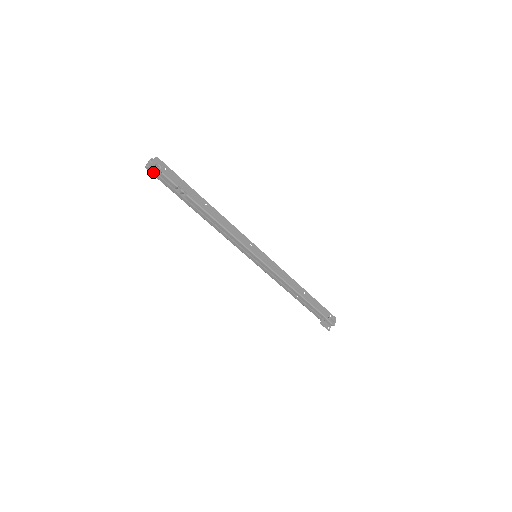
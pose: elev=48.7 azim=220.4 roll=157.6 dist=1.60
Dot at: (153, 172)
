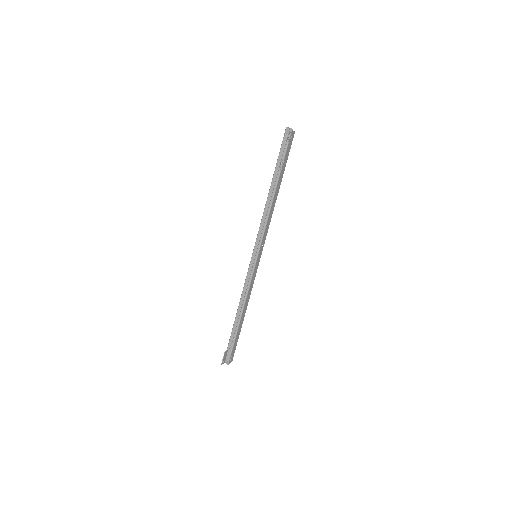
Dot at: (287, 135)
